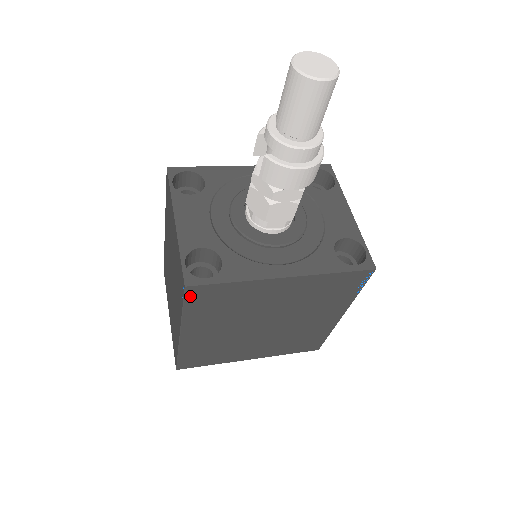
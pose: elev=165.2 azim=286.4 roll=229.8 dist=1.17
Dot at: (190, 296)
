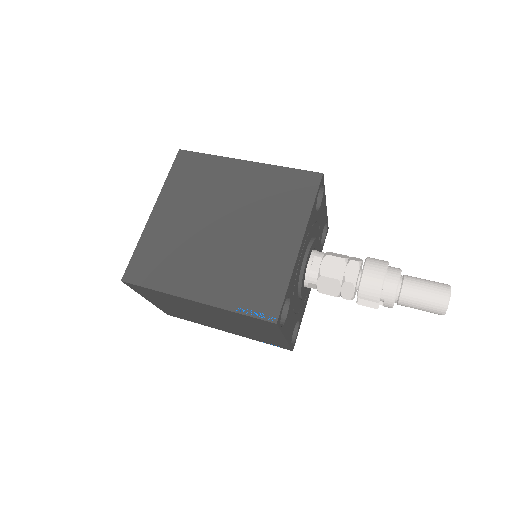
Dot at: occluded
